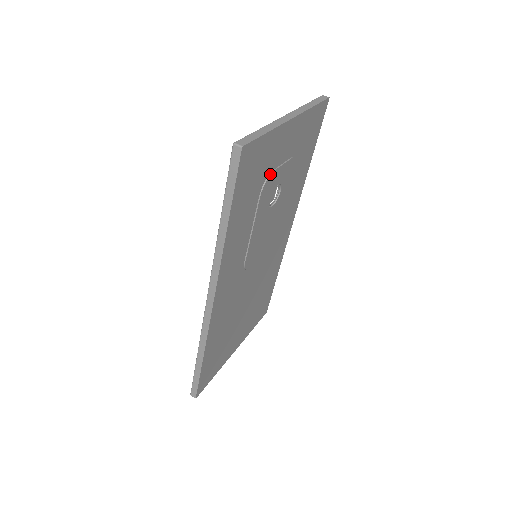
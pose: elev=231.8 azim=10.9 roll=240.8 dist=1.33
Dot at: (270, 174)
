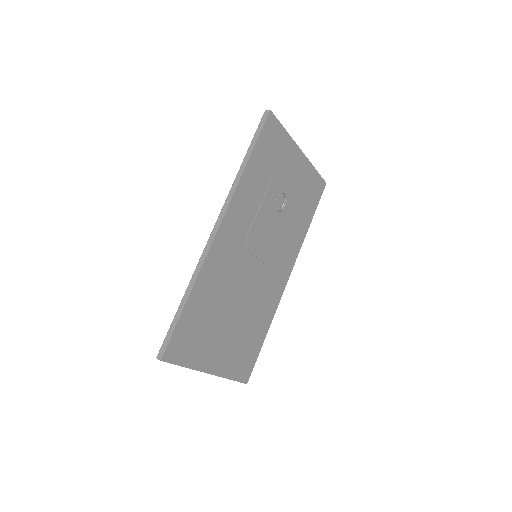
Dot at: (281, 171)
